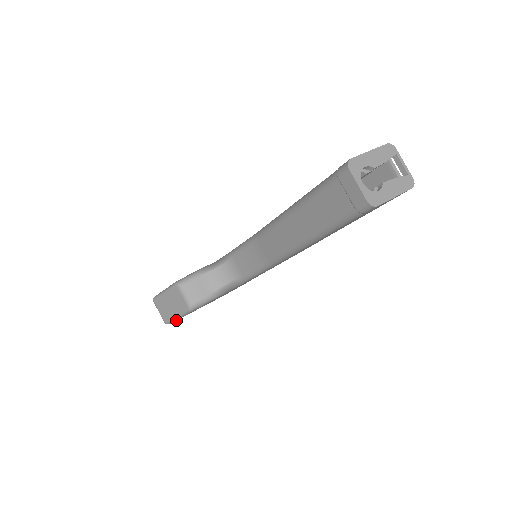
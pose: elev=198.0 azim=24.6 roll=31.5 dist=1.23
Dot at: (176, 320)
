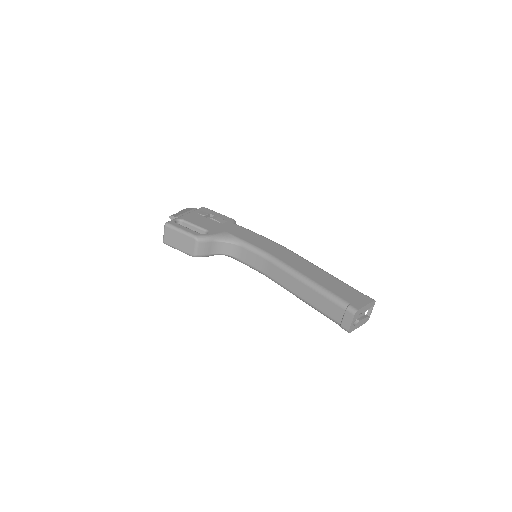
Dot at: occluded
